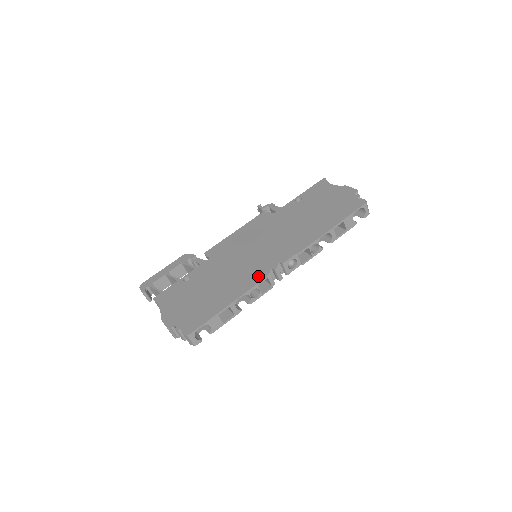
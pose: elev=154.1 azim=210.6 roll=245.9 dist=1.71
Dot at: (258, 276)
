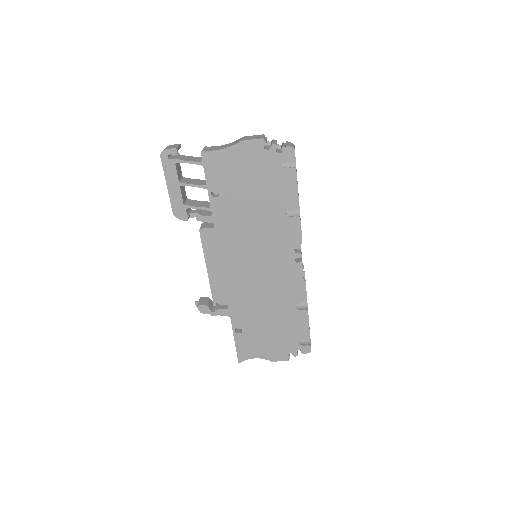
Dot at: occluded
